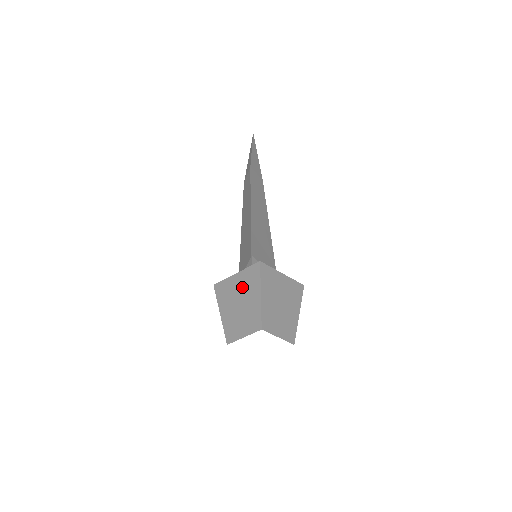
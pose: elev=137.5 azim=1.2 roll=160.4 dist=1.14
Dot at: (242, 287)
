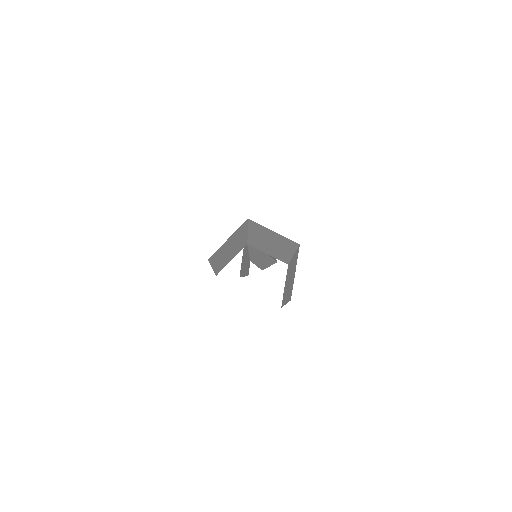
Dot at: (232, 240)
